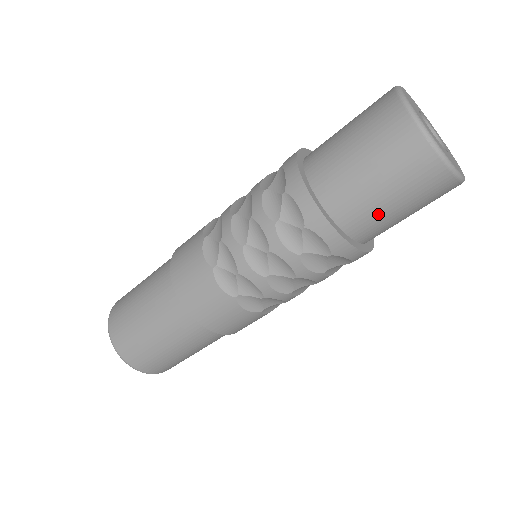
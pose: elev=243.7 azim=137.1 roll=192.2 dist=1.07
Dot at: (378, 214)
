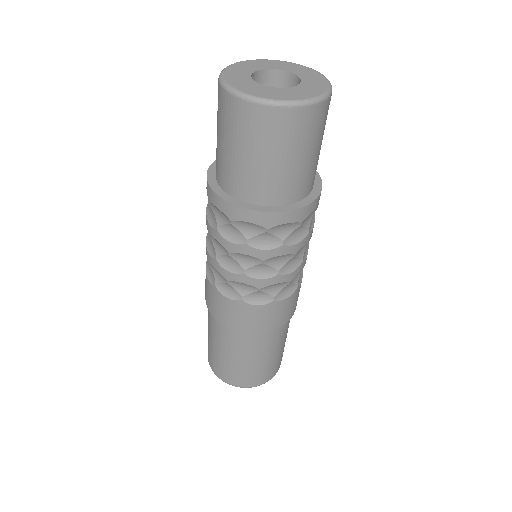
Dot at: (270, 176)
